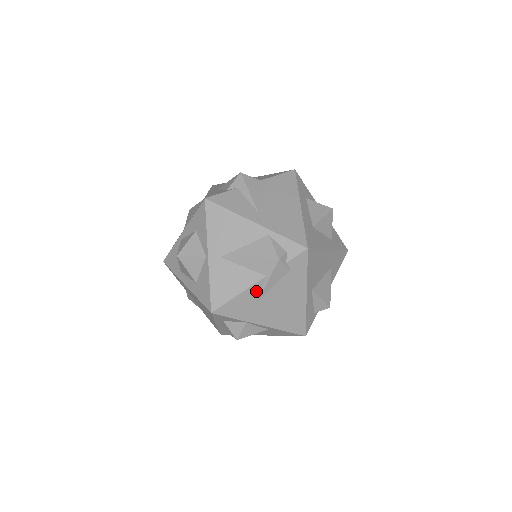
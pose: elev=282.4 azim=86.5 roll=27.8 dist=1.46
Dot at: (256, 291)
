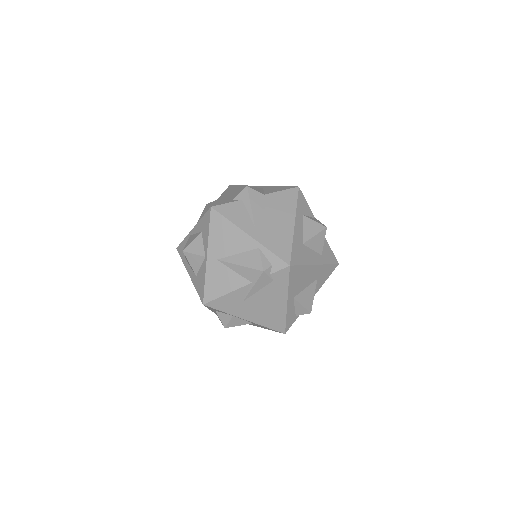
Dot at: (242, 293)
